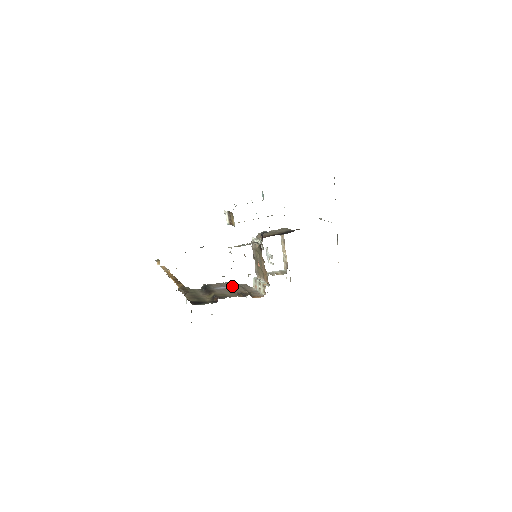
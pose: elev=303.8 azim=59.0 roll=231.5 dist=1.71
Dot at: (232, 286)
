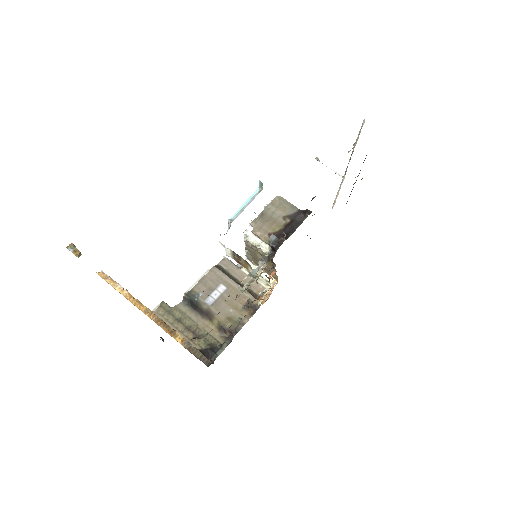
Dot at: (223, 285)
